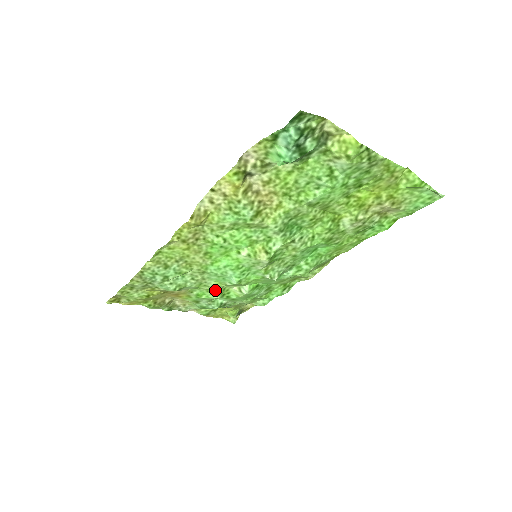
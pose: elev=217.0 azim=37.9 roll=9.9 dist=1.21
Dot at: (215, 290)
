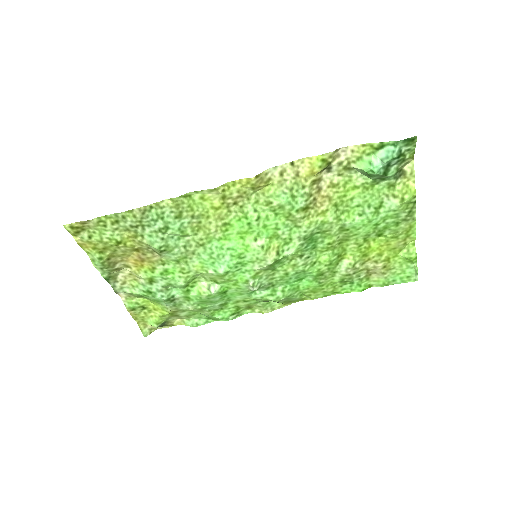
Dot at: (188, 274)
